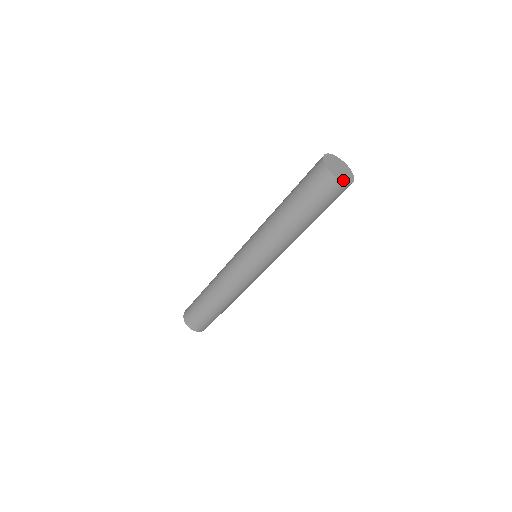
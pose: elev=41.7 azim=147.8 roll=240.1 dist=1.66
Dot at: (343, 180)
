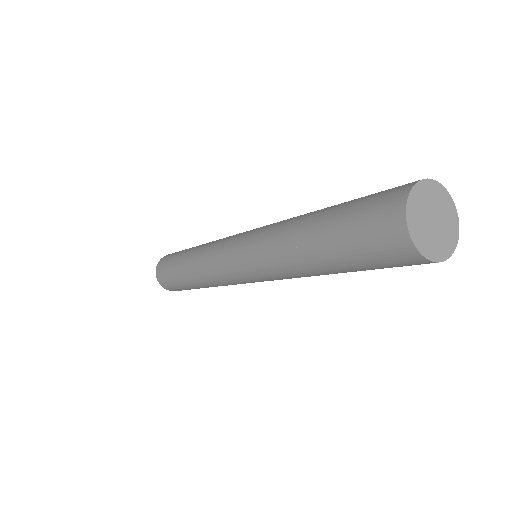
Dot at: (437, 256)
